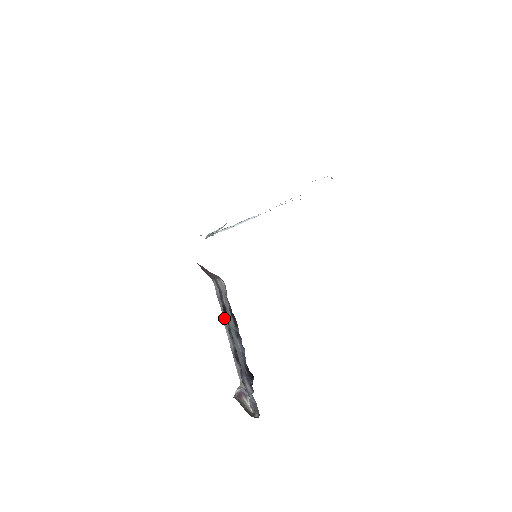
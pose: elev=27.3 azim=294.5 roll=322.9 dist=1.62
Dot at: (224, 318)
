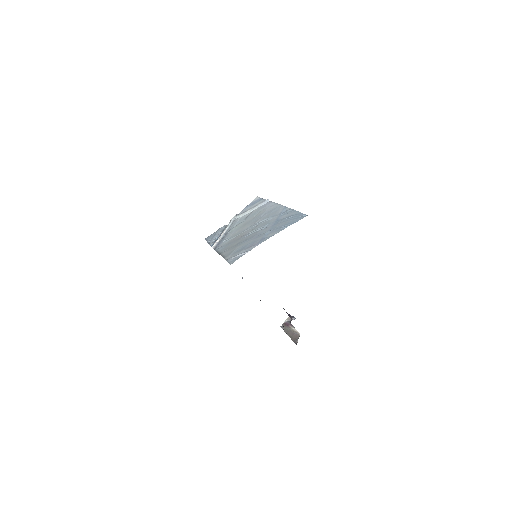
Dot at: occluded
